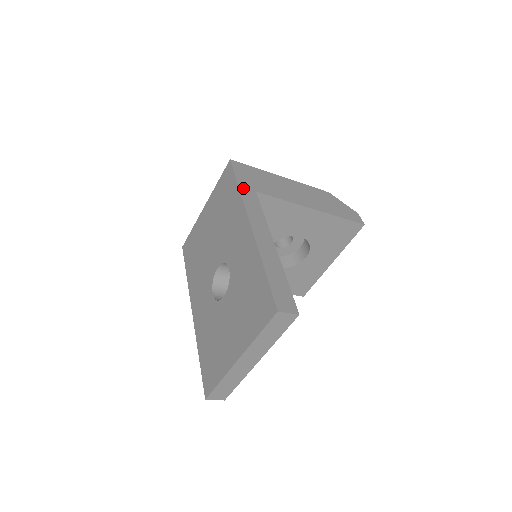
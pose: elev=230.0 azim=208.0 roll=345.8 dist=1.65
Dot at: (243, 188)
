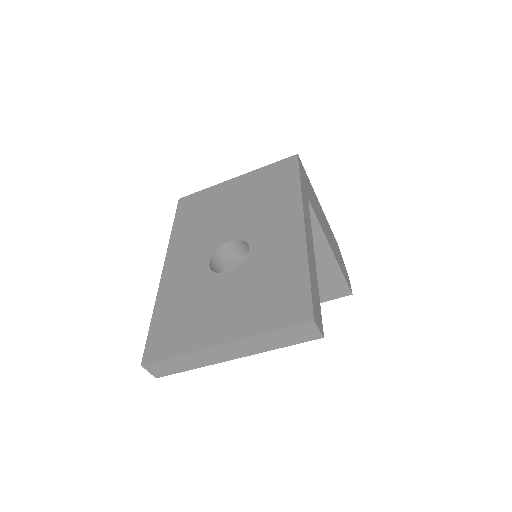
Dot at: (303, 186)
